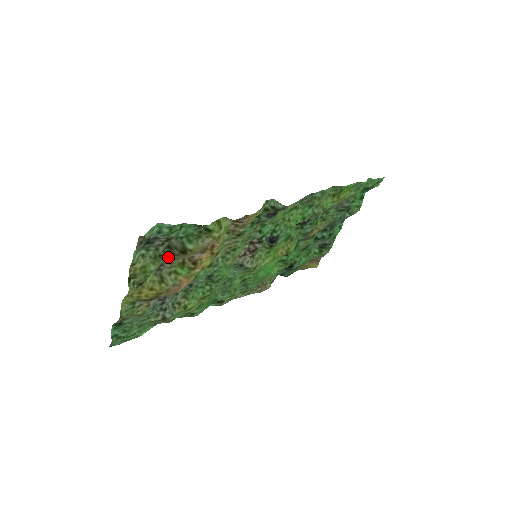
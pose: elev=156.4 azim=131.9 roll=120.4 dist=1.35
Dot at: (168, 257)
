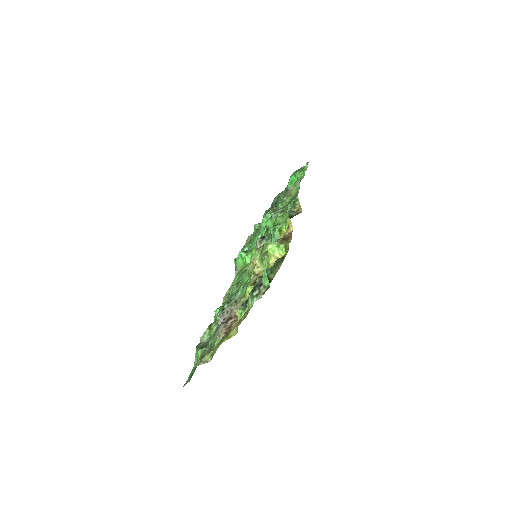
Dot at: occluded
